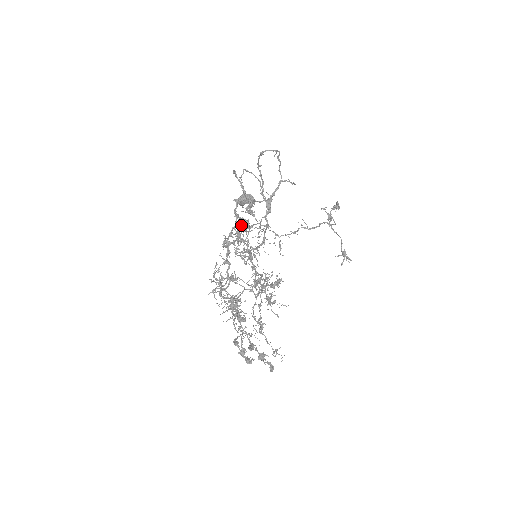
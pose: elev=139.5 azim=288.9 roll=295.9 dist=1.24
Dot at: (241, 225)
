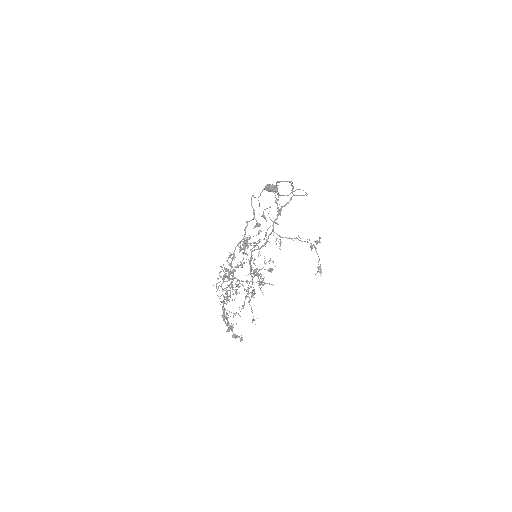
Dot at: (244, 245)
